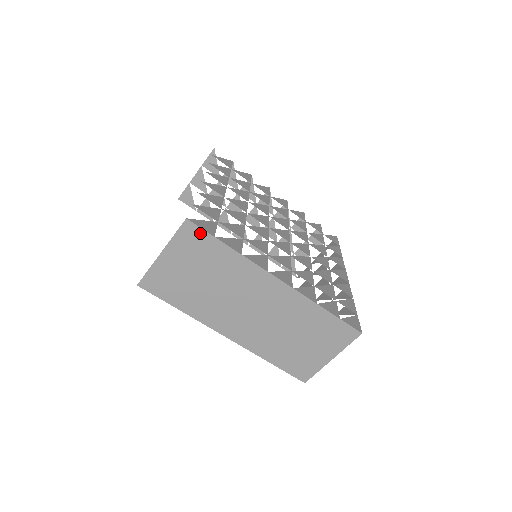
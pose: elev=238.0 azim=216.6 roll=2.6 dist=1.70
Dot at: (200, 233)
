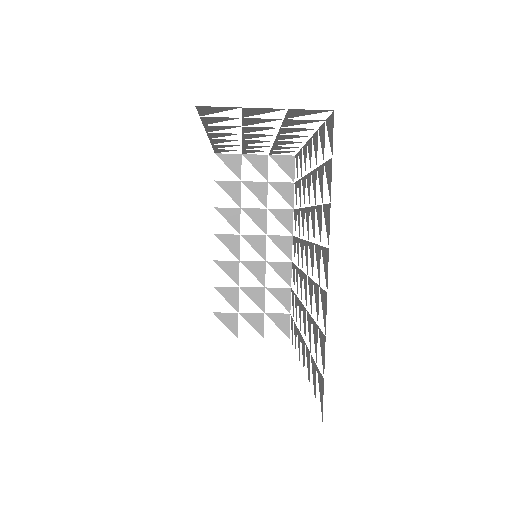
Dot at: occluded
